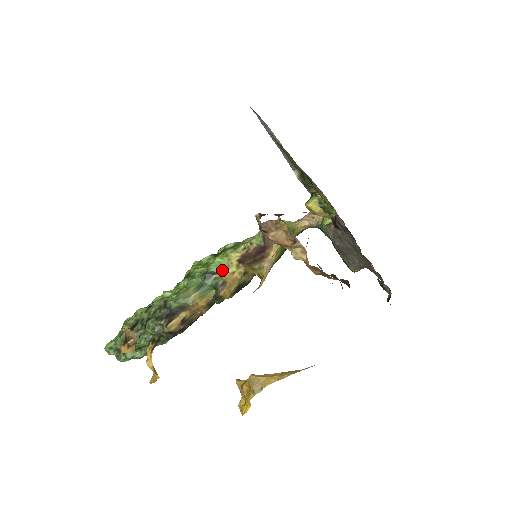
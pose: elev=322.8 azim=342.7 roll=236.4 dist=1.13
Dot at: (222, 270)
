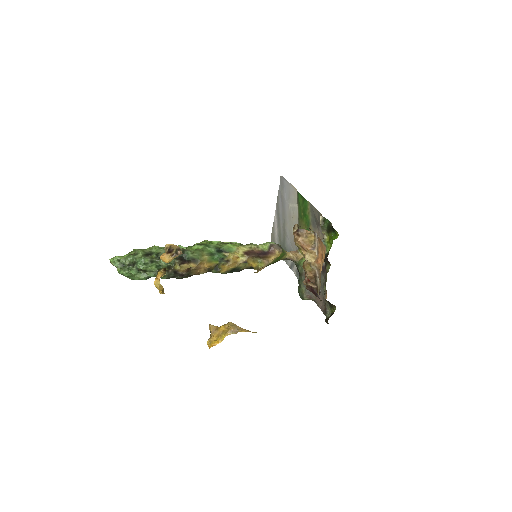
Dot at: (231, 252)
